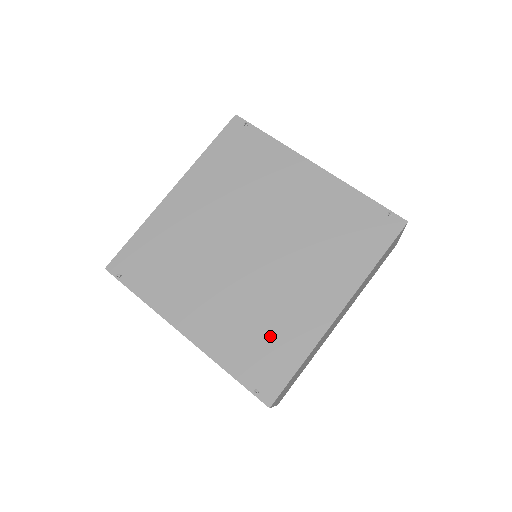
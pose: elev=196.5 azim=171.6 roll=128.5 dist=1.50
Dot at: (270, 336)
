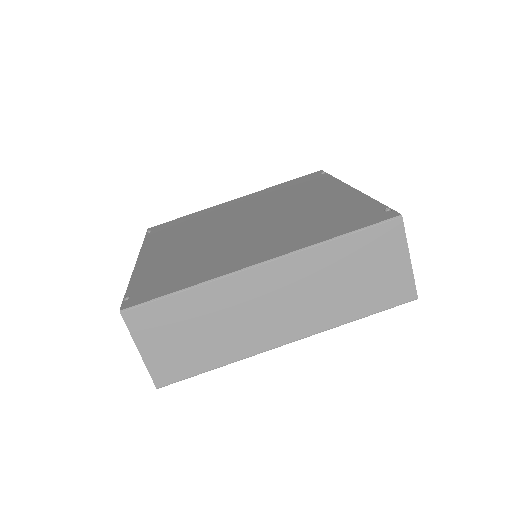
Dot at: (186, 269)
